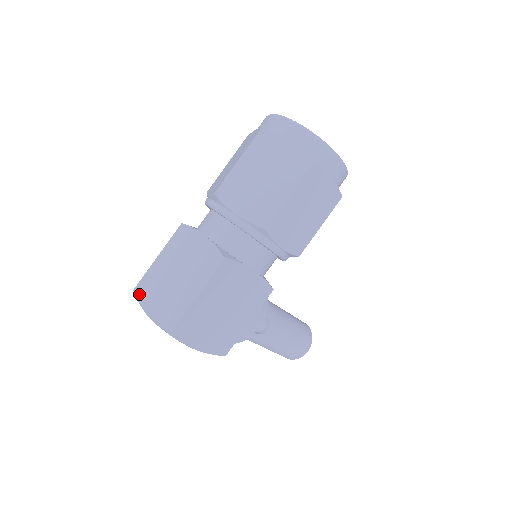
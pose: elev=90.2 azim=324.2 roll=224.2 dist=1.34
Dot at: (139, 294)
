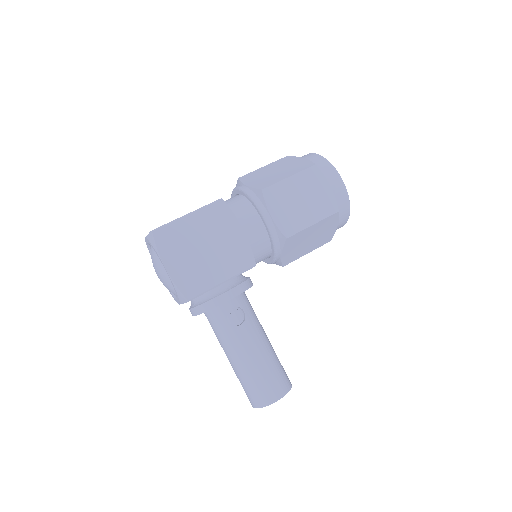
Dot at: occluded
